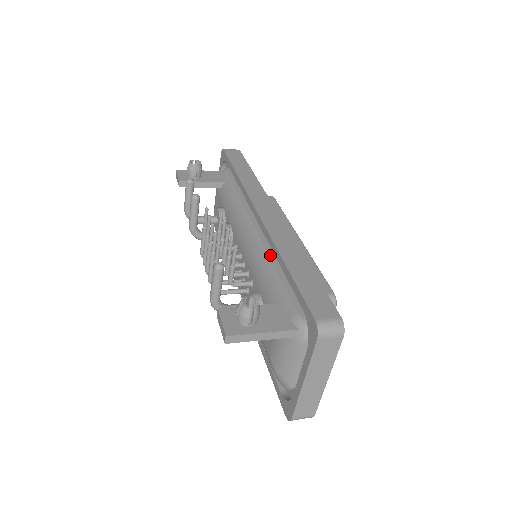
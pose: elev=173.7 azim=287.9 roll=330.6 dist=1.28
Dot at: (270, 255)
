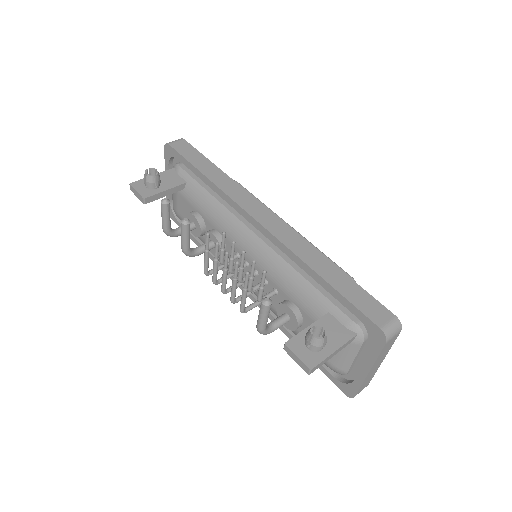
Dot at: (290, 264)
